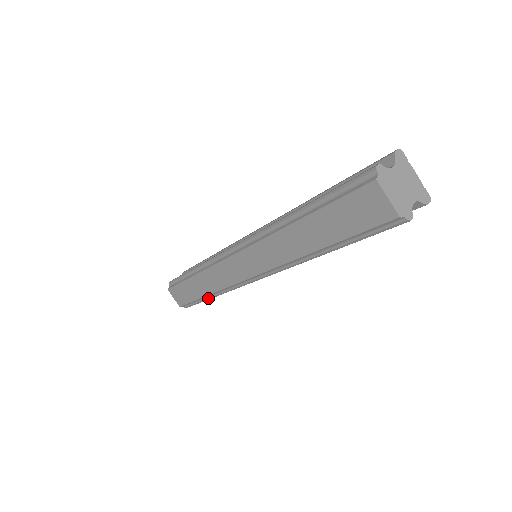
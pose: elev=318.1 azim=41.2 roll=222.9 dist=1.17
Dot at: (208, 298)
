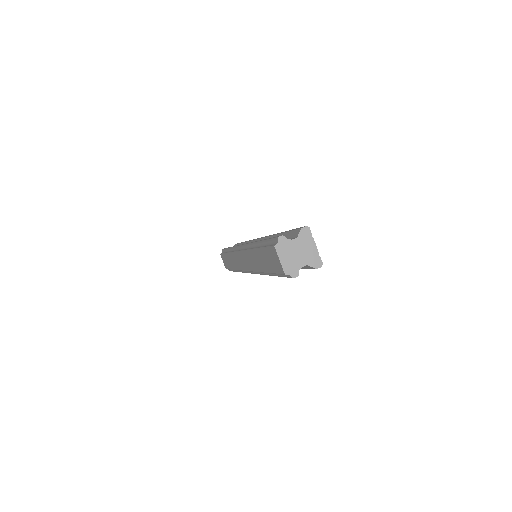
Dot at: (237, 271)
